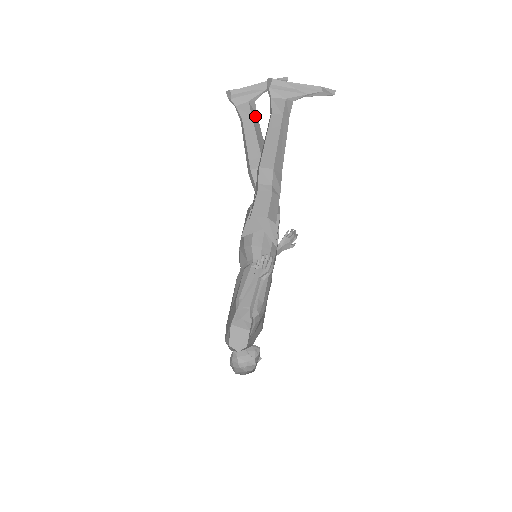
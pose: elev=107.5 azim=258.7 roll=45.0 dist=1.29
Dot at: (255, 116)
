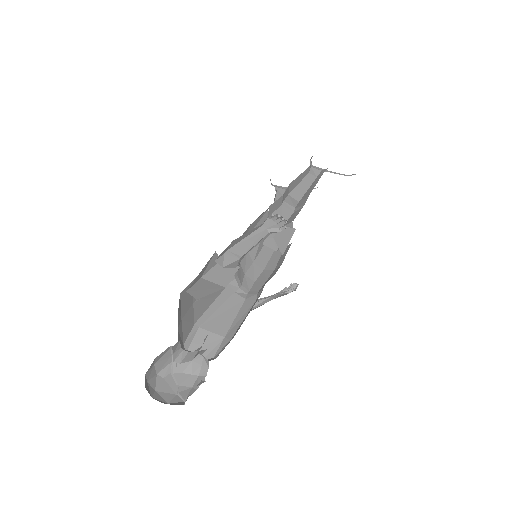
Dot at: occluded
